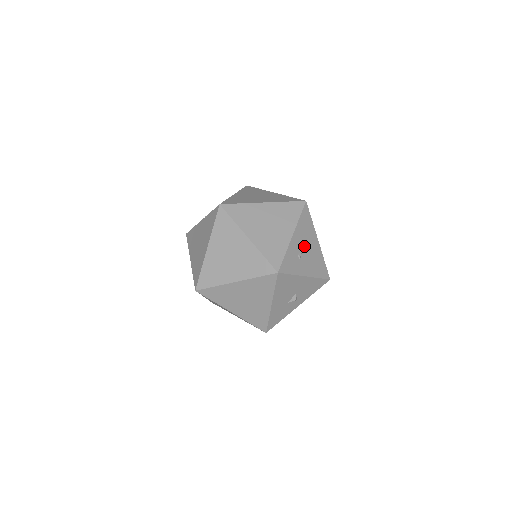
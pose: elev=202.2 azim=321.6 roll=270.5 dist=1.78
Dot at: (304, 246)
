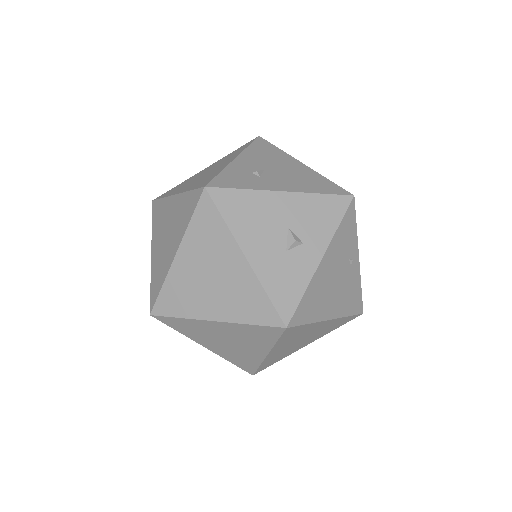
Dot at: (267, 167)
